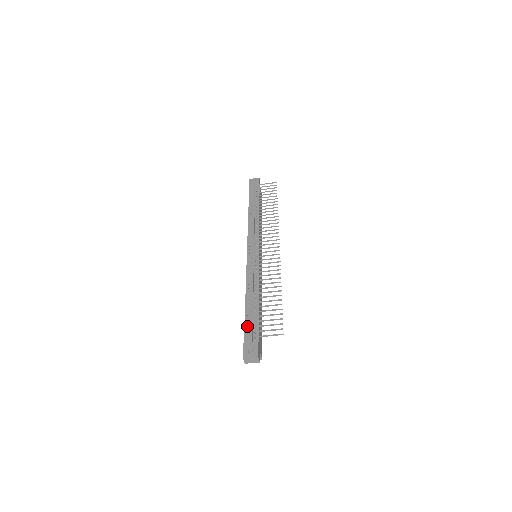
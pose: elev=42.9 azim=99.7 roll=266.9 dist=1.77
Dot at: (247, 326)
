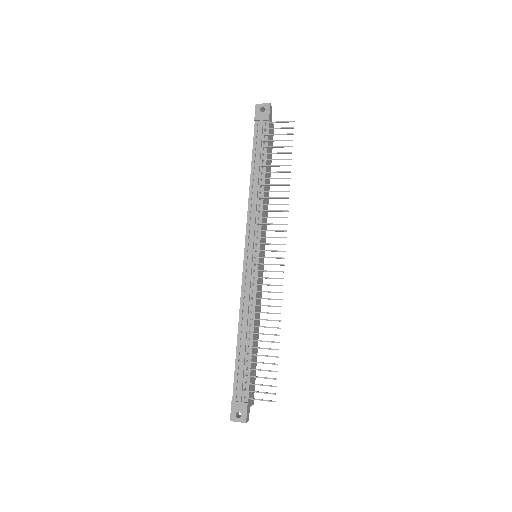
Dot at: (237, 376)
